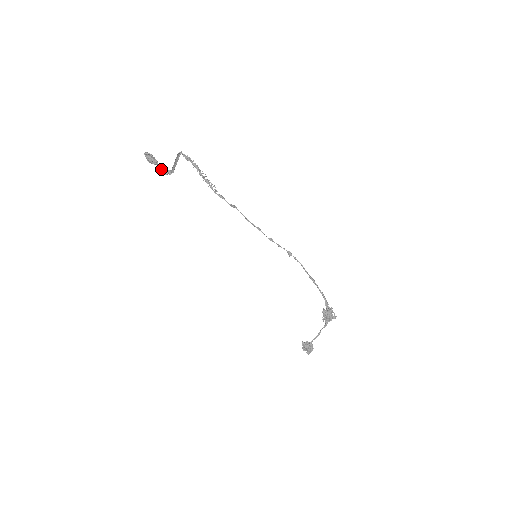
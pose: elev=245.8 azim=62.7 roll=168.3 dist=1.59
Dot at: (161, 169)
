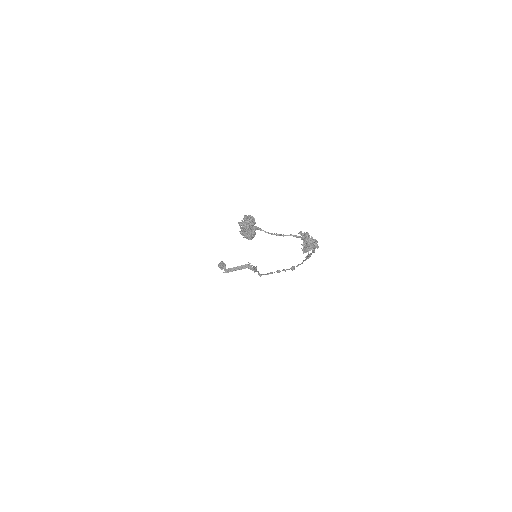
Dot at: (224, 264)
